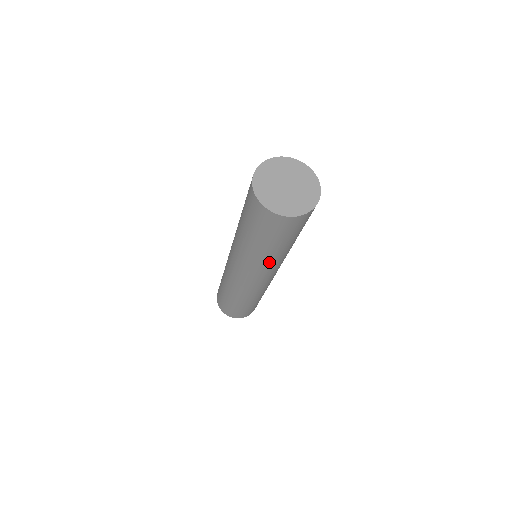
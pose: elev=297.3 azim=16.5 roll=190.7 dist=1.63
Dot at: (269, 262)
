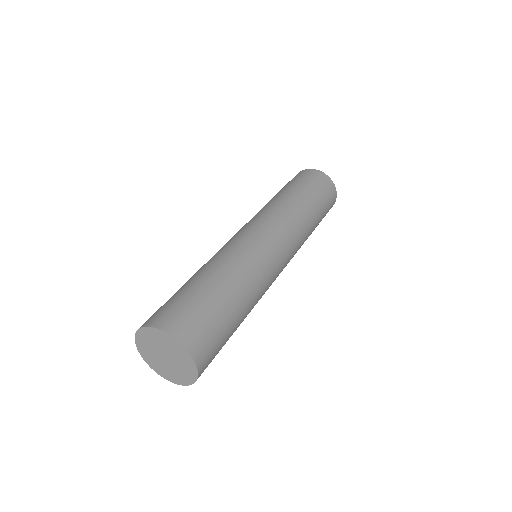
Dot at: occluded
